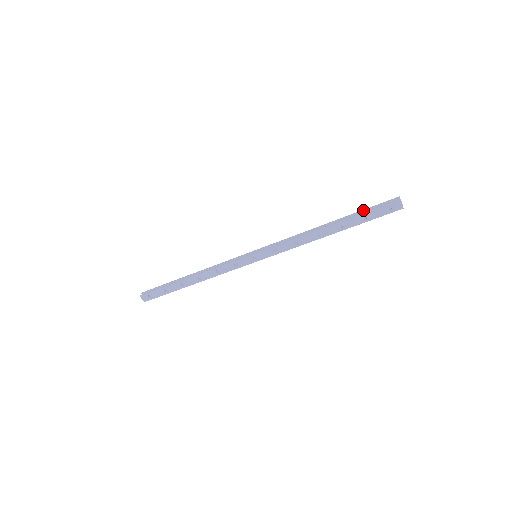
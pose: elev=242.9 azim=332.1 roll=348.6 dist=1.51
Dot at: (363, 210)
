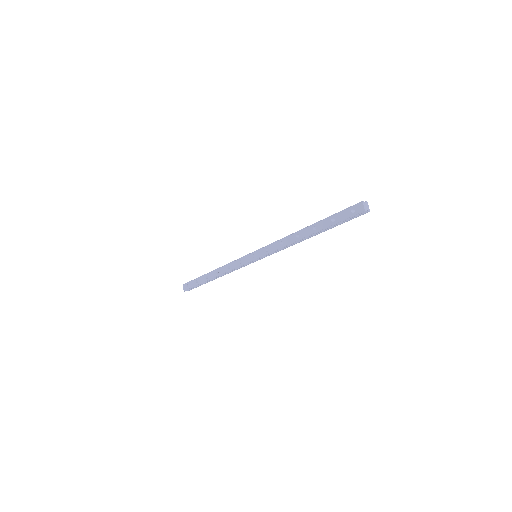
Dot at: occluded
